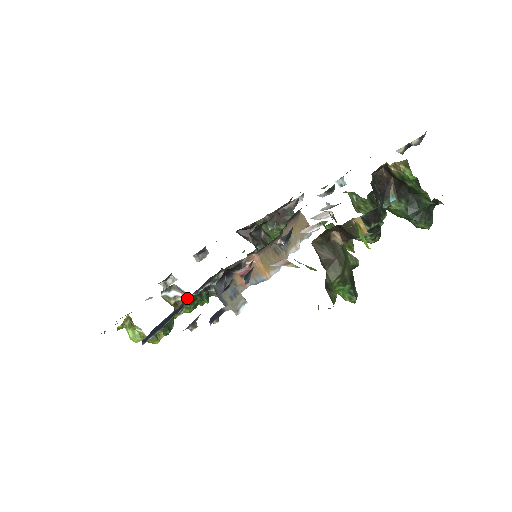
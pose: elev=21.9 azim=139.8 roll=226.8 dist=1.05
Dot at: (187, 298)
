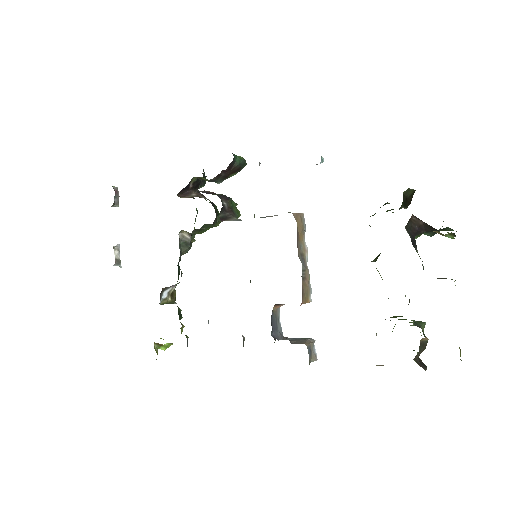
Dot at: occluded
